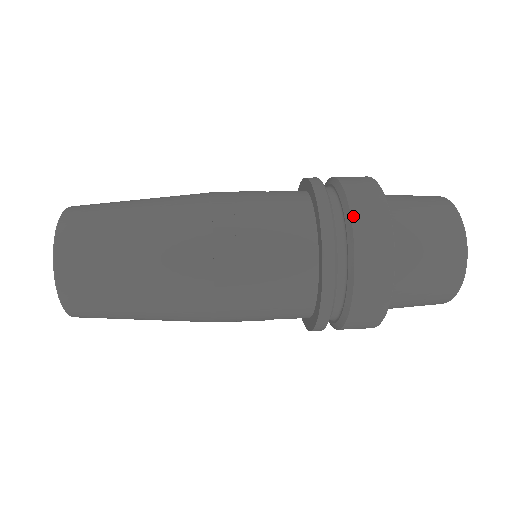
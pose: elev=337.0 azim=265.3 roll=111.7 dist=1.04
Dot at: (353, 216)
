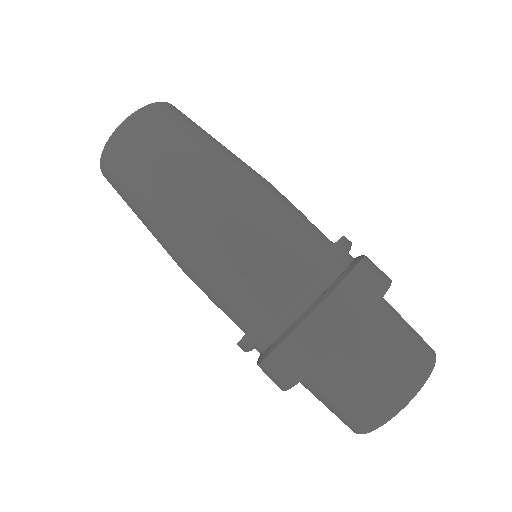
Dot at: (276, 351)
